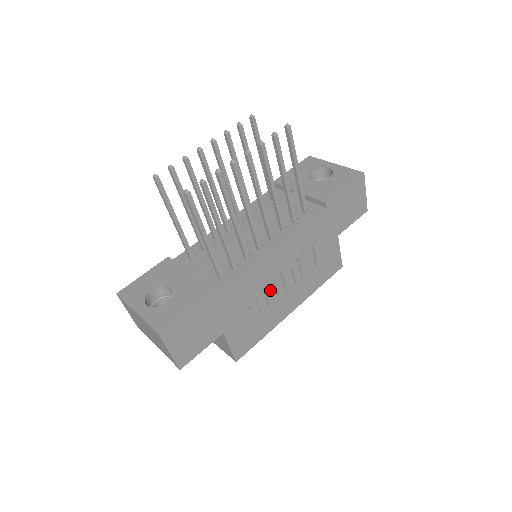
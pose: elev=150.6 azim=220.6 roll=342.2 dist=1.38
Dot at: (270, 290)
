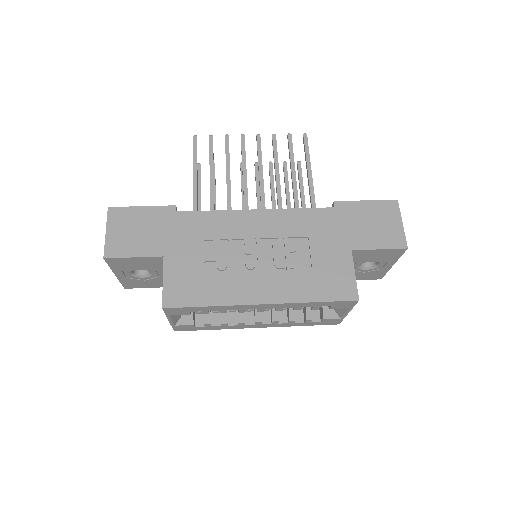
Dot at: (238, 253)
